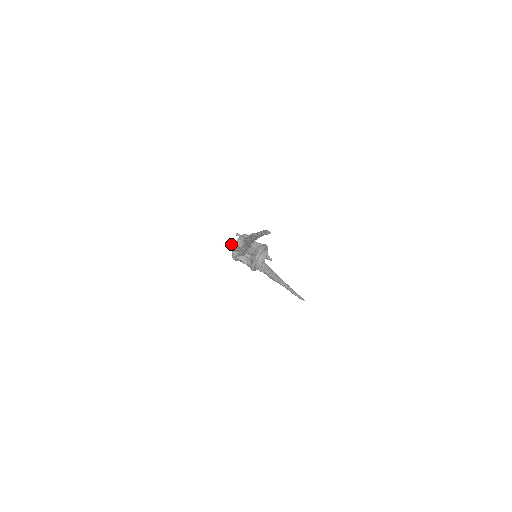
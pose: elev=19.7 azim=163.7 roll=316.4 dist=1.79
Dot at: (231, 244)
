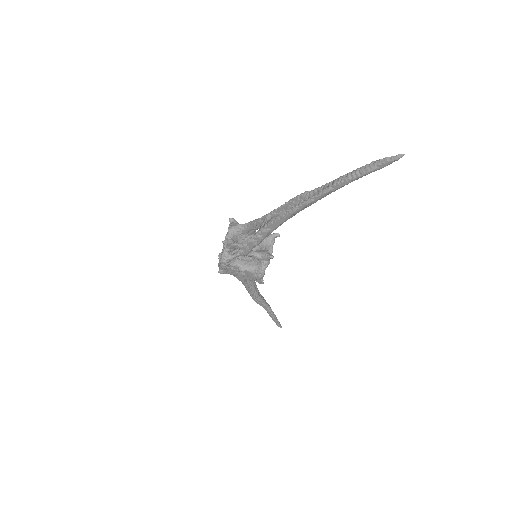
Dot at: (228, 236)
